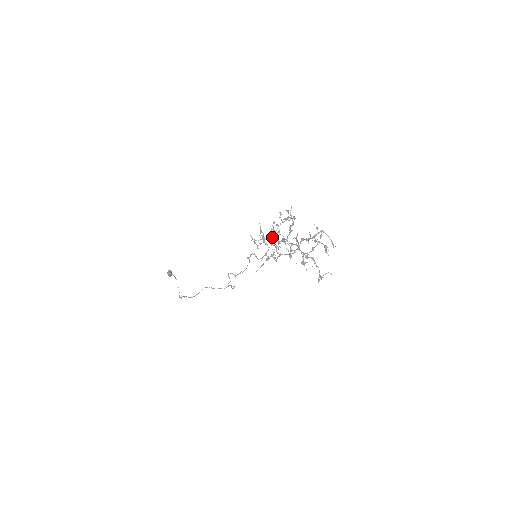
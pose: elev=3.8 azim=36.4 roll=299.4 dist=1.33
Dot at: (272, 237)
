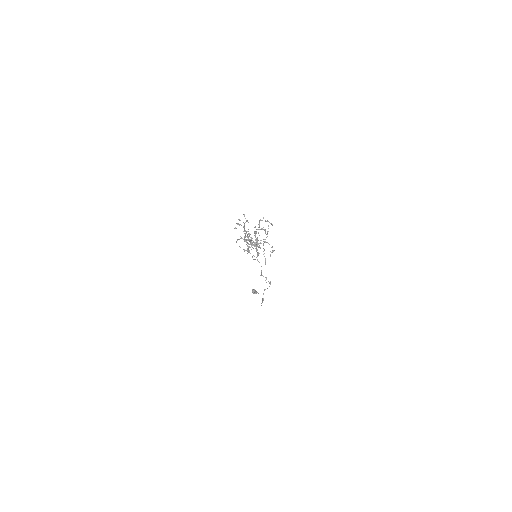
Dot at: occluded
